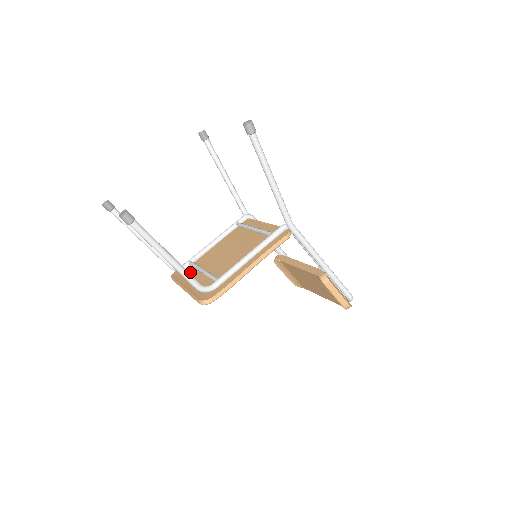
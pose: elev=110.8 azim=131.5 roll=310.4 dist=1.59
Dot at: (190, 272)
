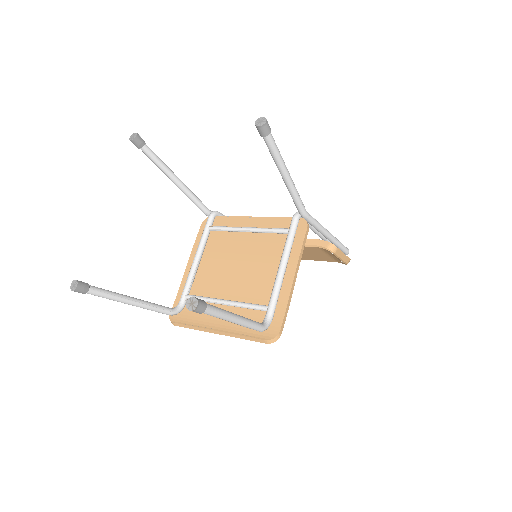
Dot at: occluded
